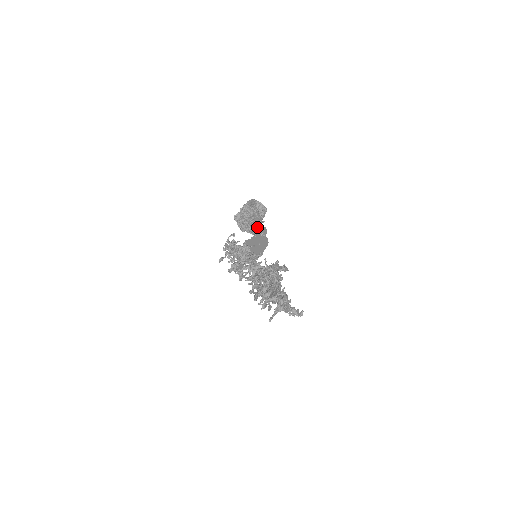
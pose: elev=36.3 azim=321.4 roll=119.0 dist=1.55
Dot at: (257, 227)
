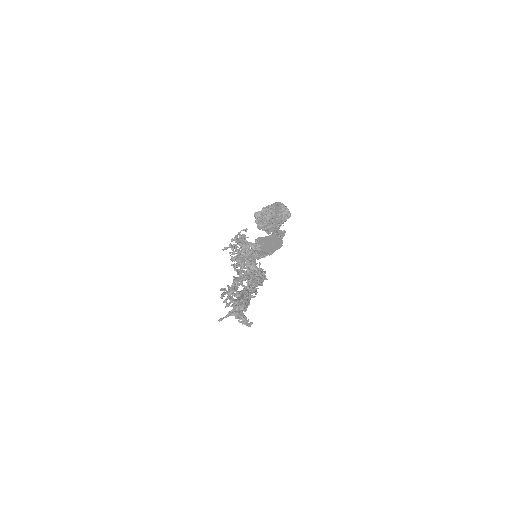
Dot at: (274, 229)
